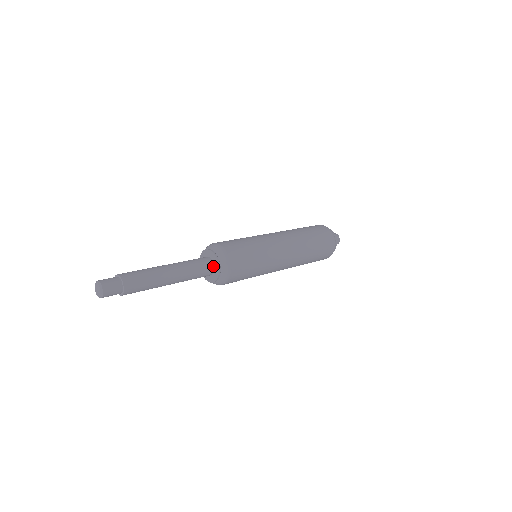
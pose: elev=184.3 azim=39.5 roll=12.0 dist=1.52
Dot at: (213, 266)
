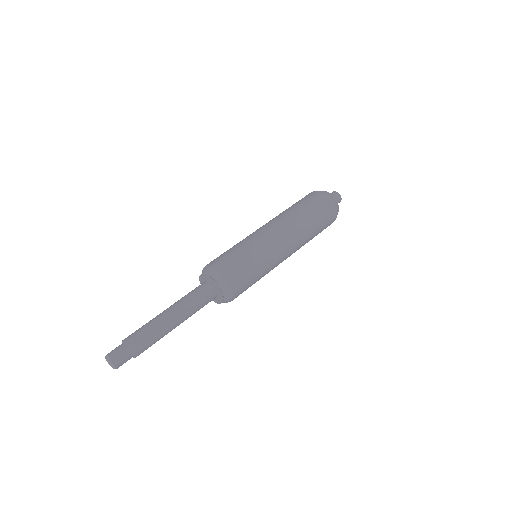
Dot at: (208, 283)
